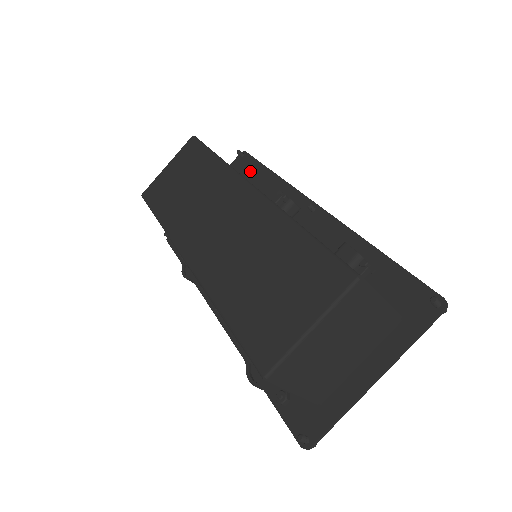
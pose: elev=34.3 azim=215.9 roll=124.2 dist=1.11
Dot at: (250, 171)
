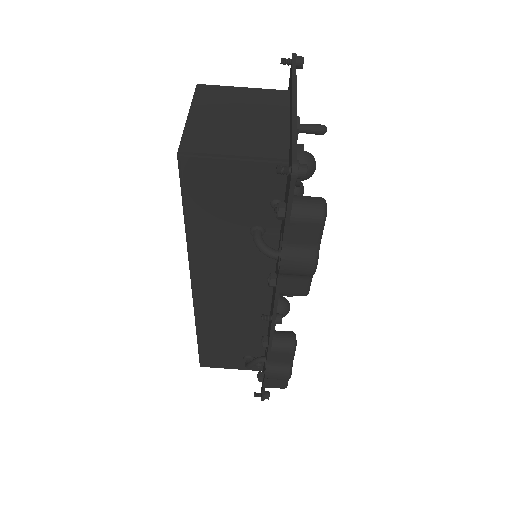
Dot at: occluded
